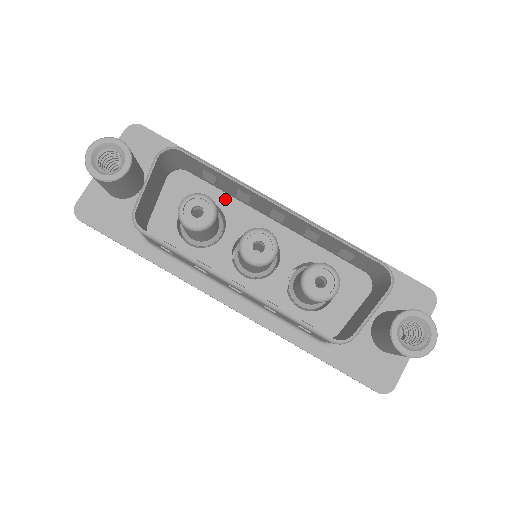
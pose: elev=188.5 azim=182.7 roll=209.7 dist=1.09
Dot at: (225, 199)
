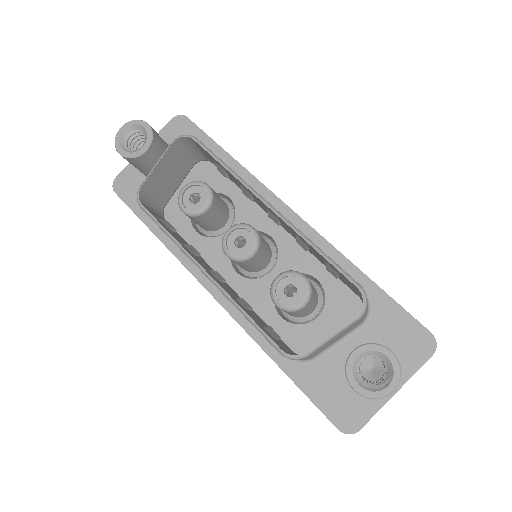
Dot at: (240, 195)
